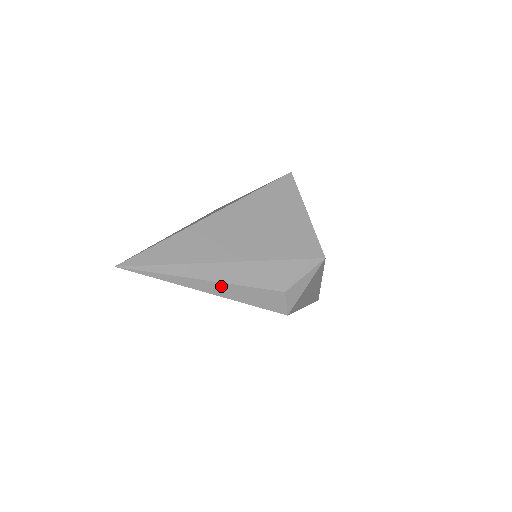
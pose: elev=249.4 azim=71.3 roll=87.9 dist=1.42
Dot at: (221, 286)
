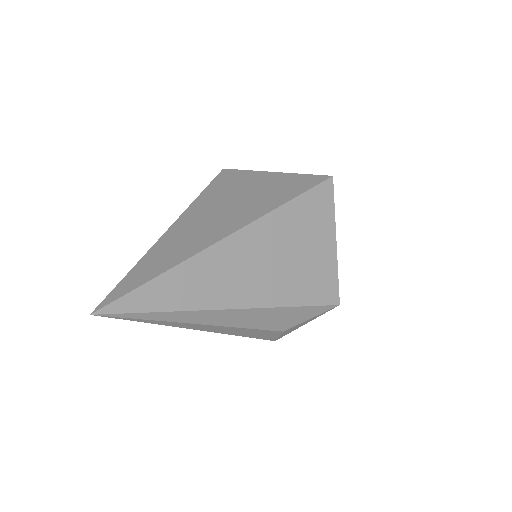
Dot at: (216, 327)
